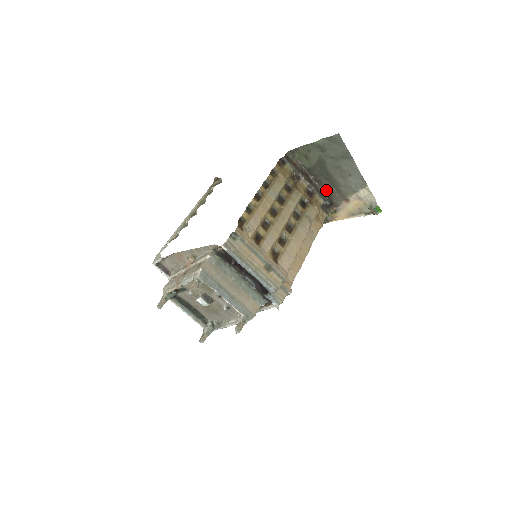
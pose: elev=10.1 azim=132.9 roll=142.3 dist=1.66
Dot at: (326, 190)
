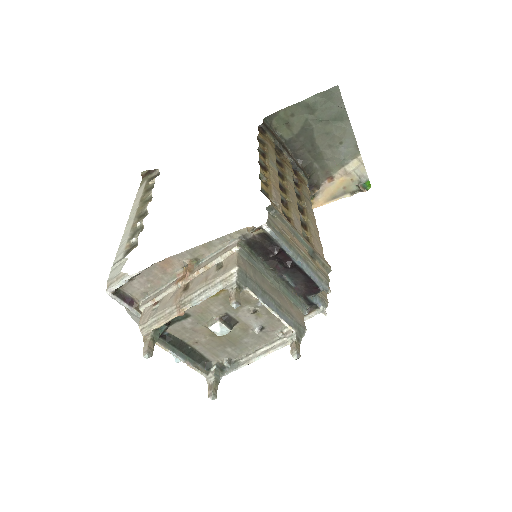
Dot at: (308, 167)
